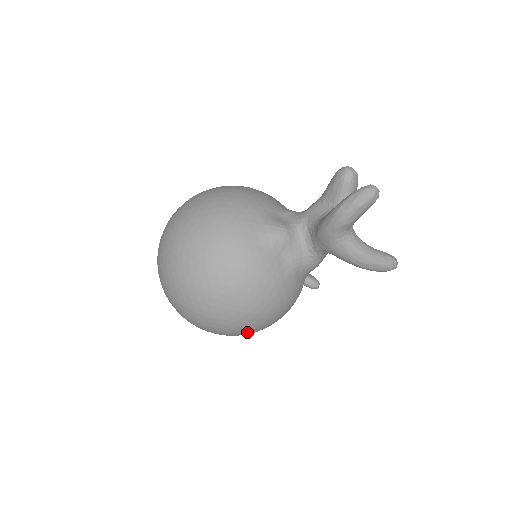
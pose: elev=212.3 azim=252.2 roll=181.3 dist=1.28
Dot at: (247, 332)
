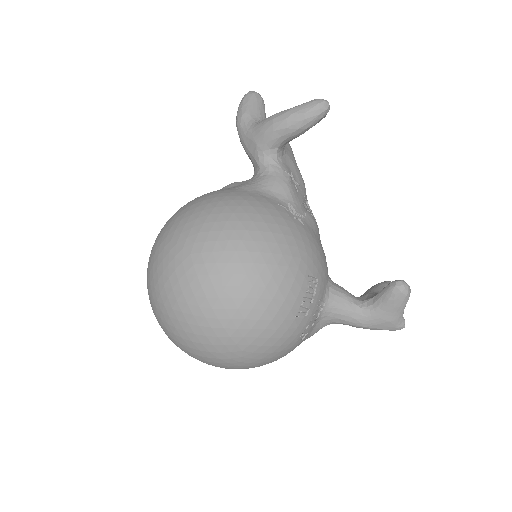
Dot at: (219, 256)
